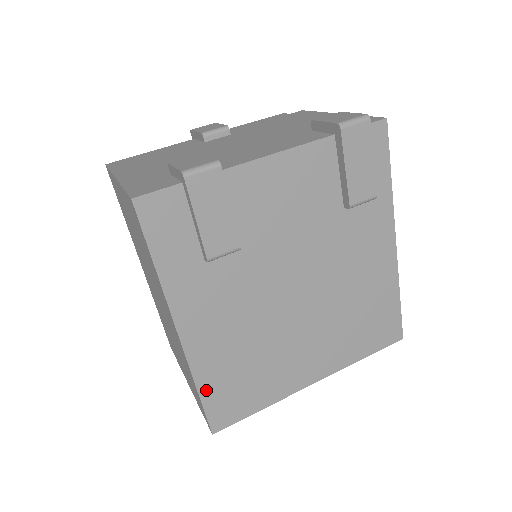
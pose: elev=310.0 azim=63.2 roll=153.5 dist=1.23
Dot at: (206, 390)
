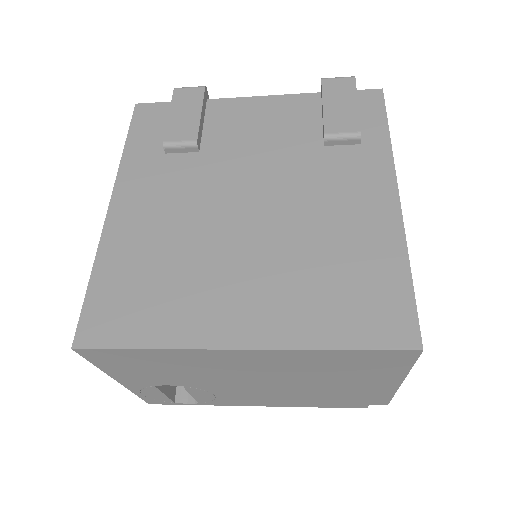
Dot at: (99, 280)
